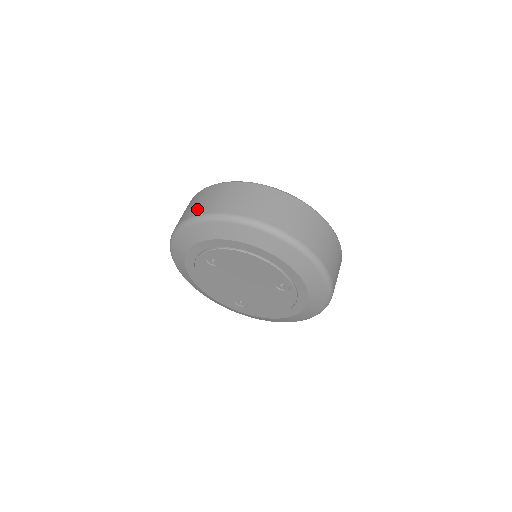
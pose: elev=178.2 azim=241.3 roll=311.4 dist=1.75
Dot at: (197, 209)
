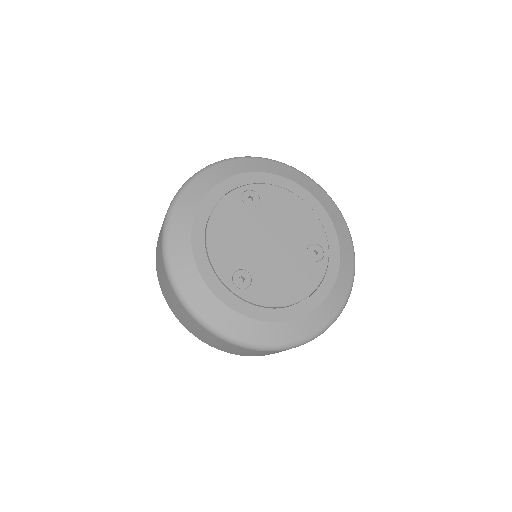
Dot at: occluded
